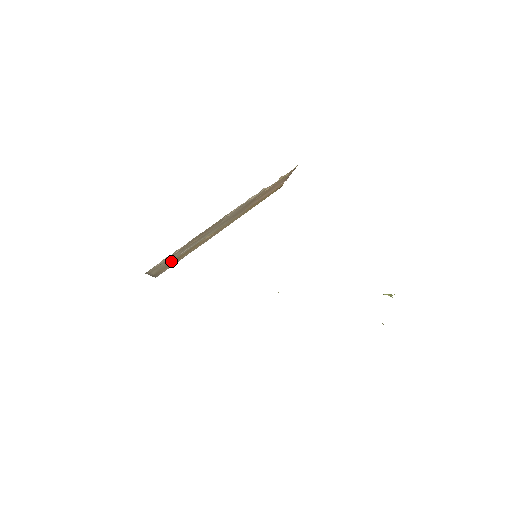
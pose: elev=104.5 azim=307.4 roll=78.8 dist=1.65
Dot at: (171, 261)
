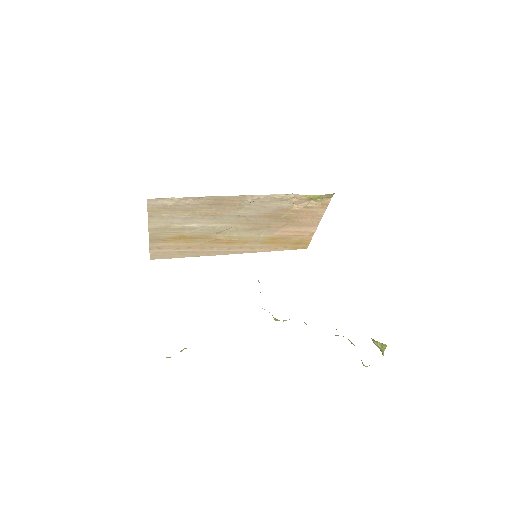
Dot at: (174, 230)
